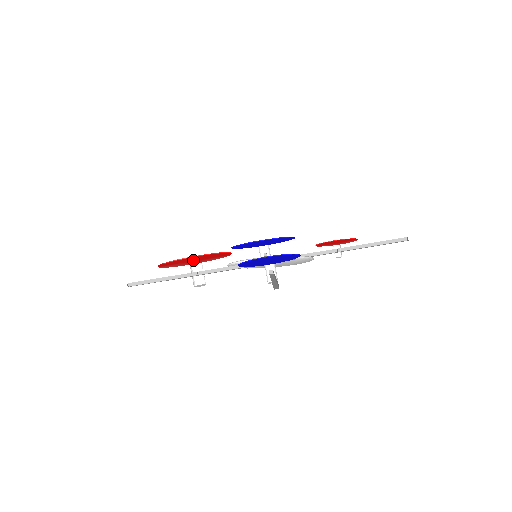
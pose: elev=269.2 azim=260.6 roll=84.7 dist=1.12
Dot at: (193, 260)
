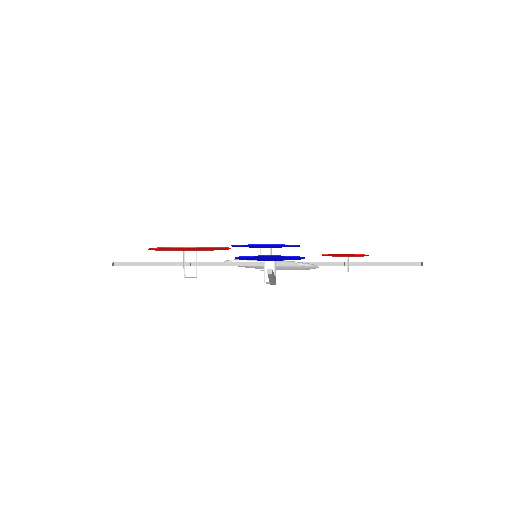
Dot at: (188, 249)
